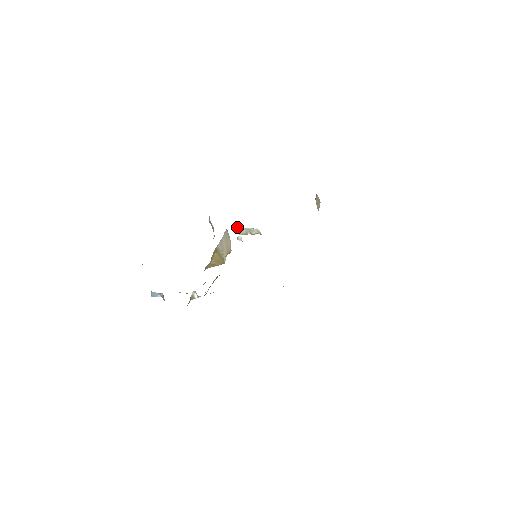
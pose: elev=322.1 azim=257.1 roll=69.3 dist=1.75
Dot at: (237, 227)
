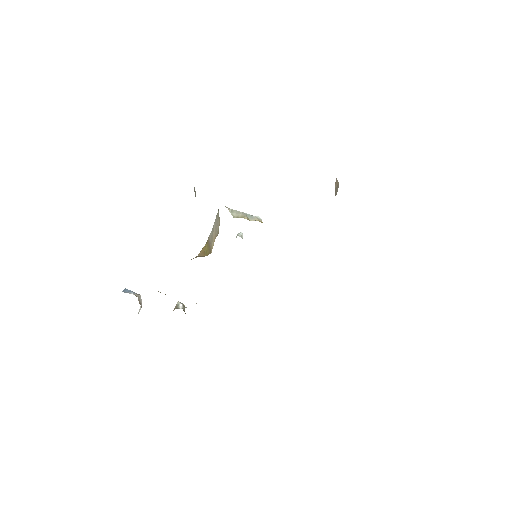
Dot at: (232, 209)
